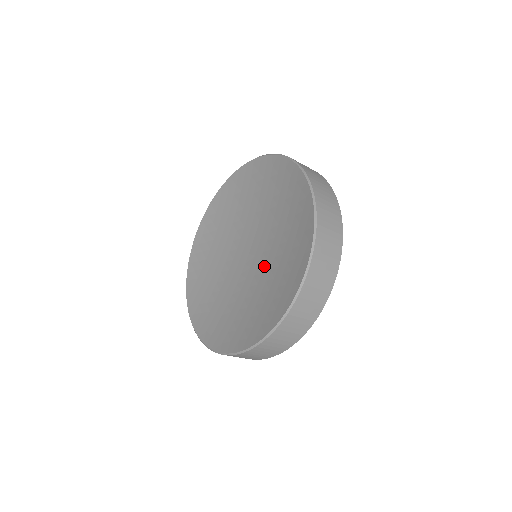
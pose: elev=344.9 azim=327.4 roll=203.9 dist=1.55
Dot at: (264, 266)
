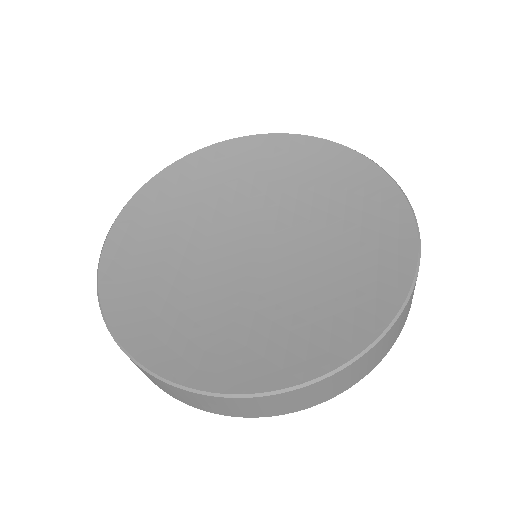
Dot at: (303, 256)
